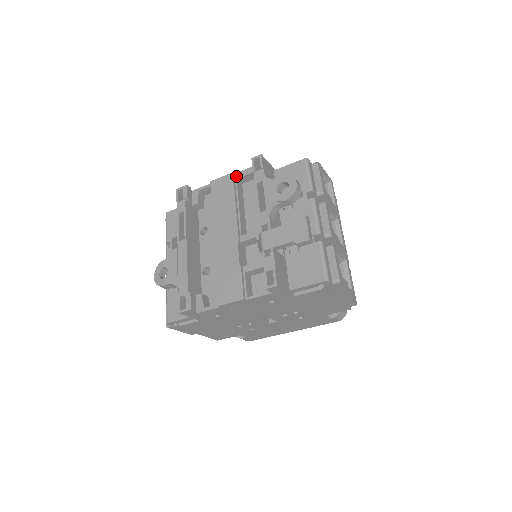
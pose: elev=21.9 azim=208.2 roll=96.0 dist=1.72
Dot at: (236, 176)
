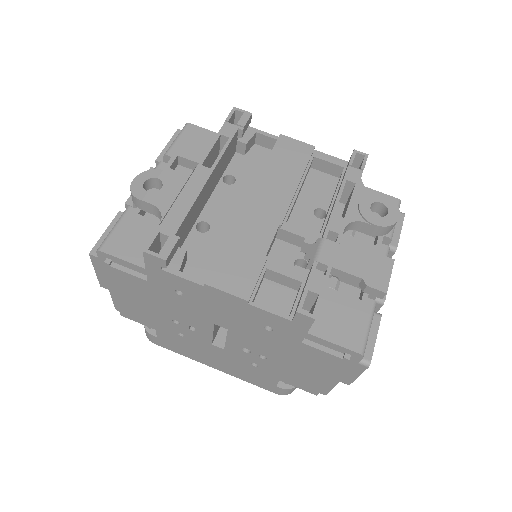
Dot at: (315, 153)
